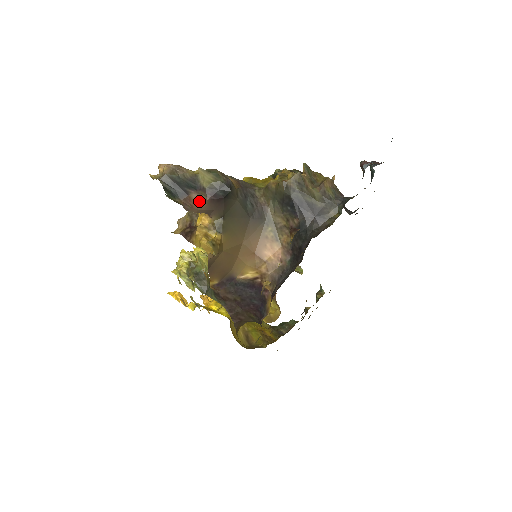
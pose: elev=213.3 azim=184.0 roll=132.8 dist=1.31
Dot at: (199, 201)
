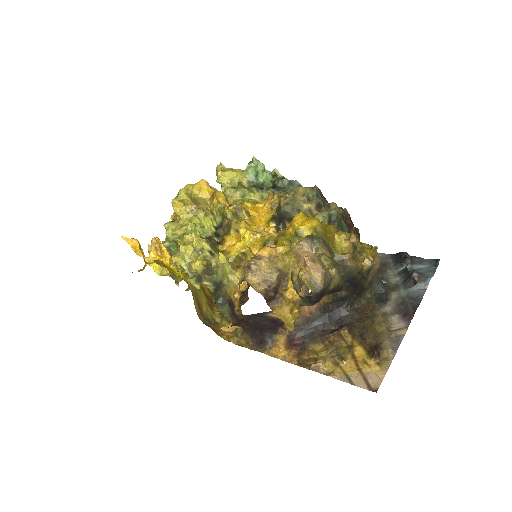
Dot at: occluded
